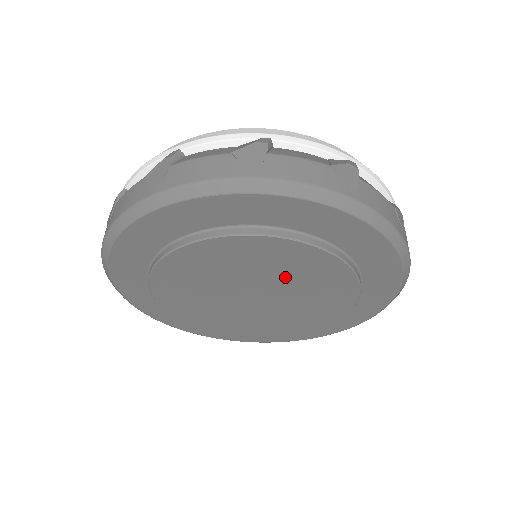
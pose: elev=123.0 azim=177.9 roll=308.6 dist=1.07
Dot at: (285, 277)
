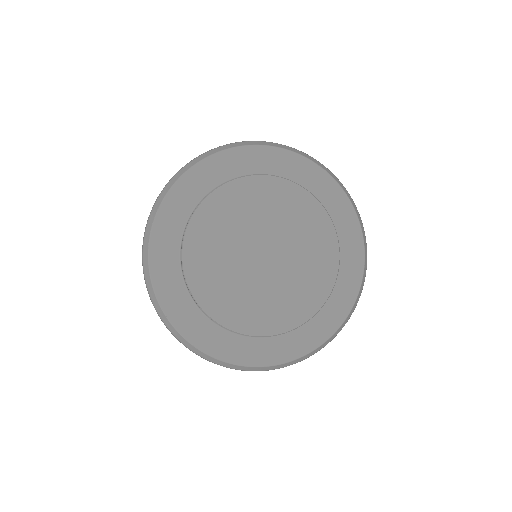
Dot at: (299, 250)
